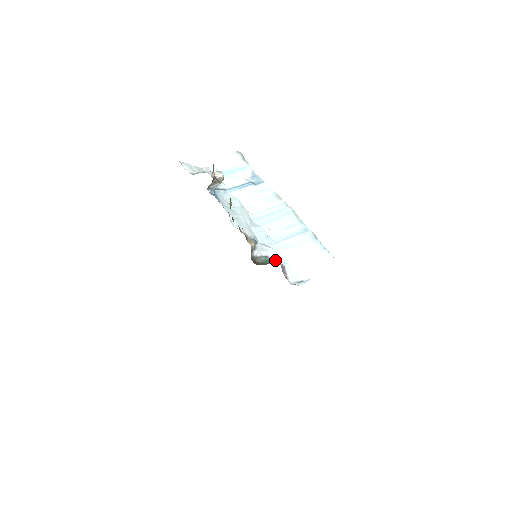
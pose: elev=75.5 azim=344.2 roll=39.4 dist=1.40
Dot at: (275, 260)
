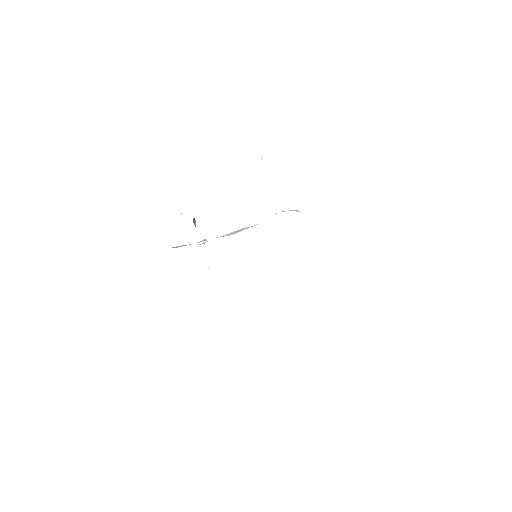
Dot at: occluded
